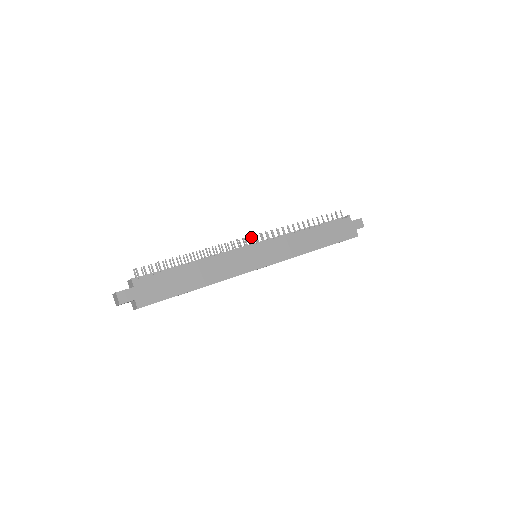
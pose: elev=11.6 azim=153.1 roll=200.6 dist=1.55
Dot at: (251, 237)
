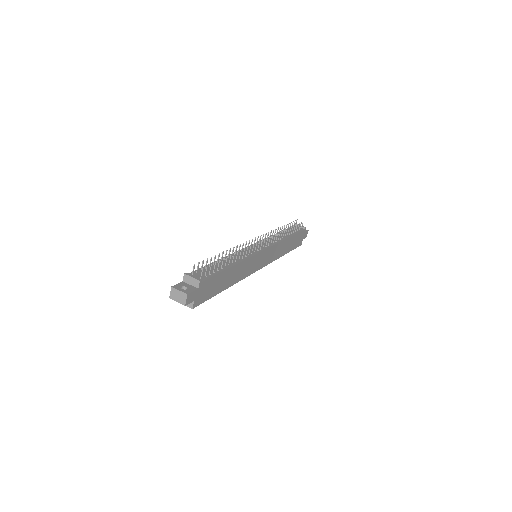
Dot at: occluded
